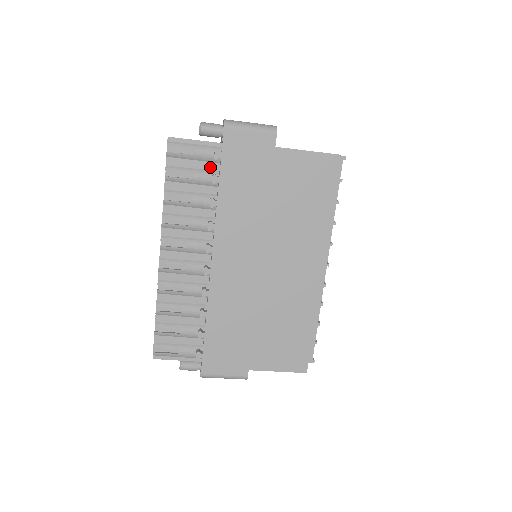
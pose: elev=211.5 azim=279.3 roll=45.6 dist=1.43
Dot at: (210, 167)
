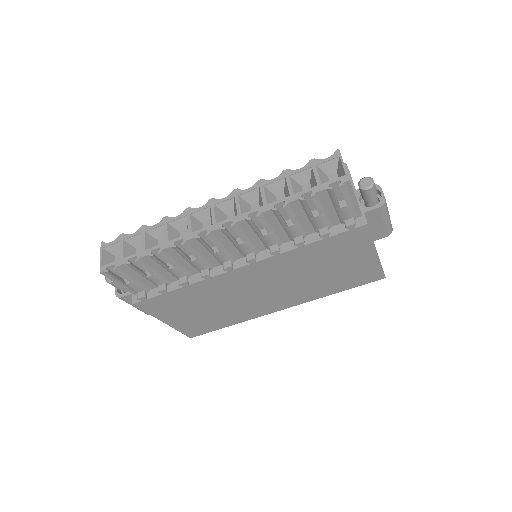
Dot at: (333, 219)
